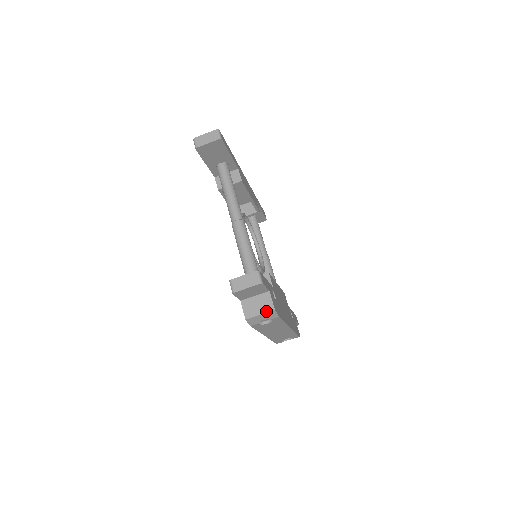
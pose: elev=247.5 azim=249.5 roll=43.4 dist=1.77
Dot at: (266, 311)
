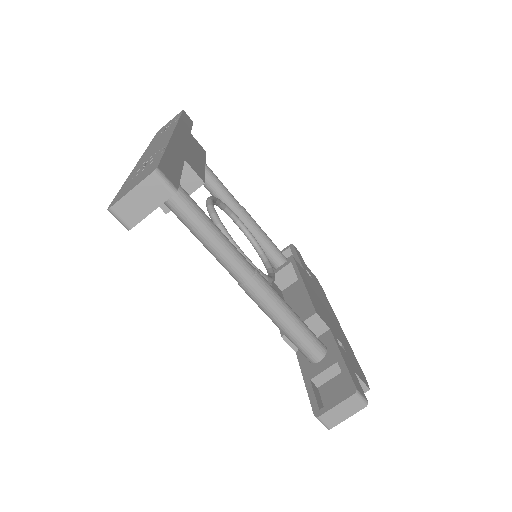
Dot at: occluded
